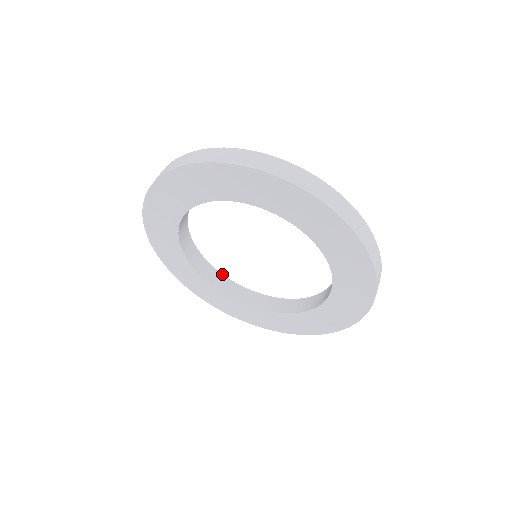
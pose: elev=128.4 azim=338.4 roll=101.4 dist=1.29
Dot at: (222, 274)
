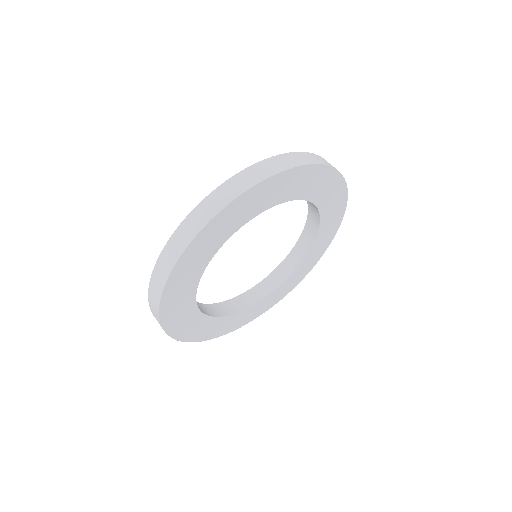
Dot at: (257, 285)
